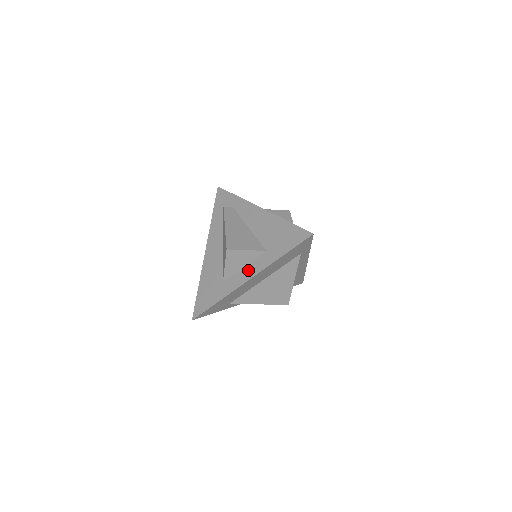
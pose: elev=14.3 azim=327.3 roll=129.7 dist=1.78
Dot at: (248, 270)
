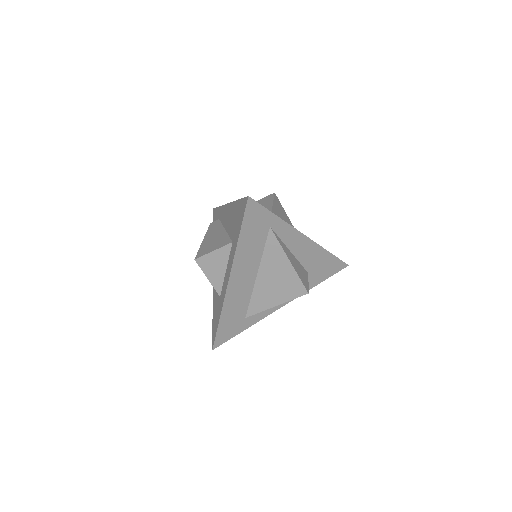
Dot at: (227, 271)
